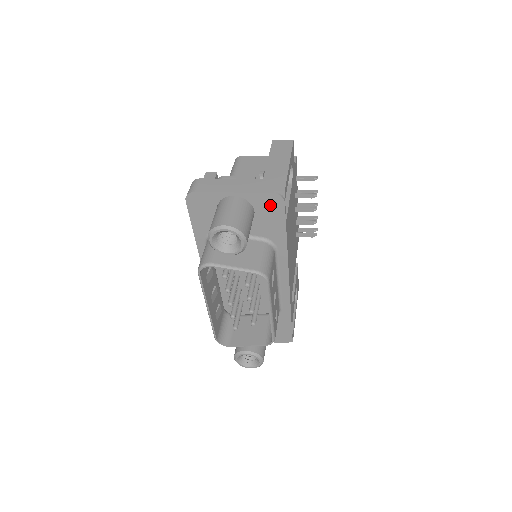
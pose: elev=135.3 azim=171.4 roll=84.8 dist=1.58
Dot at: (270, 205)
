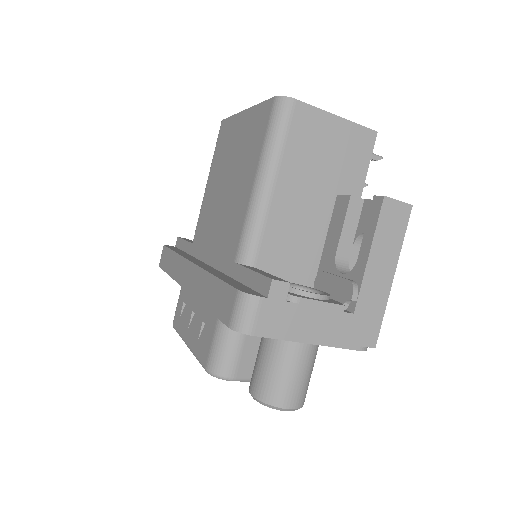
Dot at: occluded
